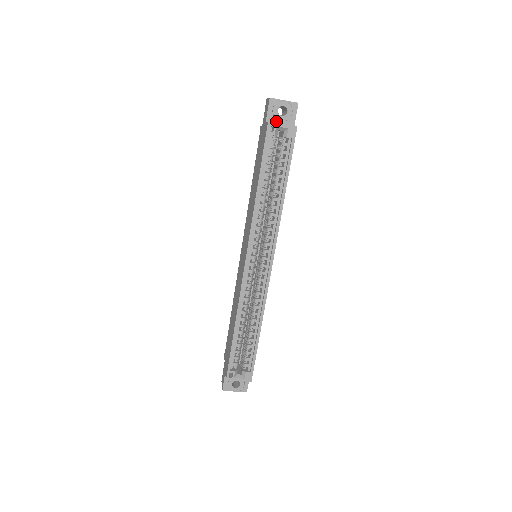
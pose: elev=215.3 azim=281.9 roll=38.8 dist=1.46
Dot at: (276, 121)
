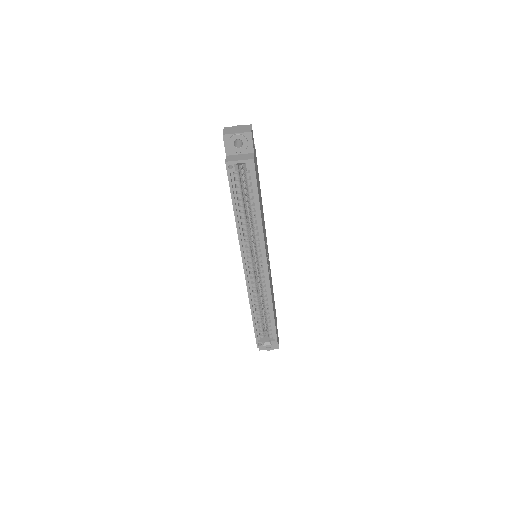
Dot at: (235, 153)
